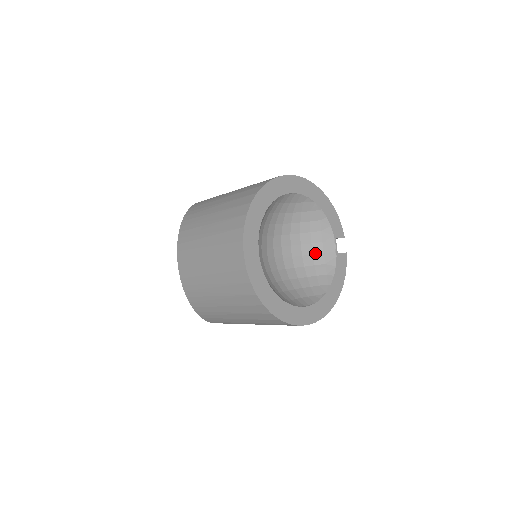
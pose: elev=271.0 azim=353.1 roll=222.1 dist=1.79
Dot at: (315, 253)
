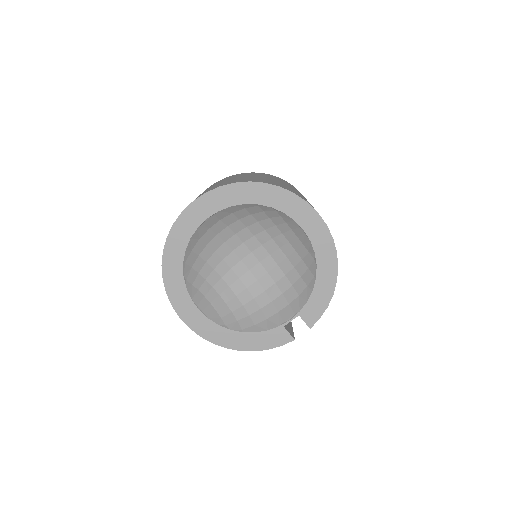
Dot at: (274, 303)
